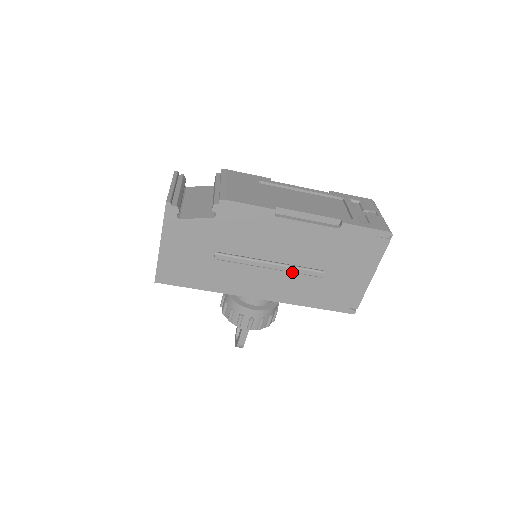
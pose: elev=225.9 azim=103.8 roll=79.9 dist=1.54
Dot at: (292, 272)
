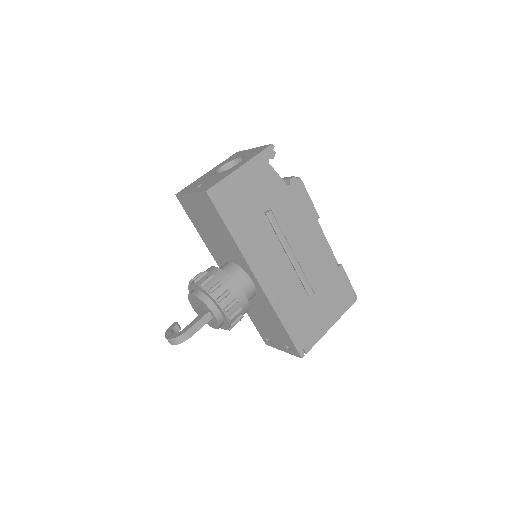
Dot at: (299, 275)
